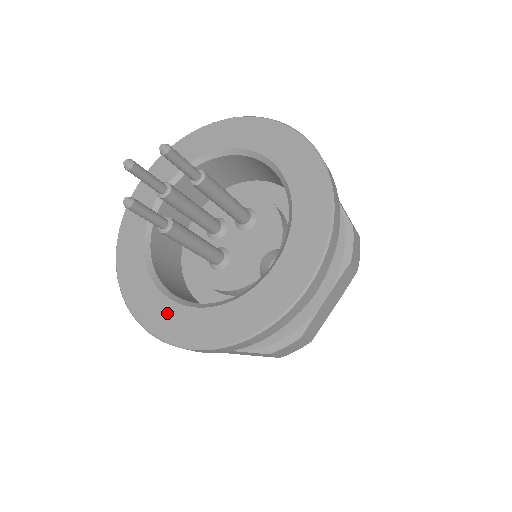
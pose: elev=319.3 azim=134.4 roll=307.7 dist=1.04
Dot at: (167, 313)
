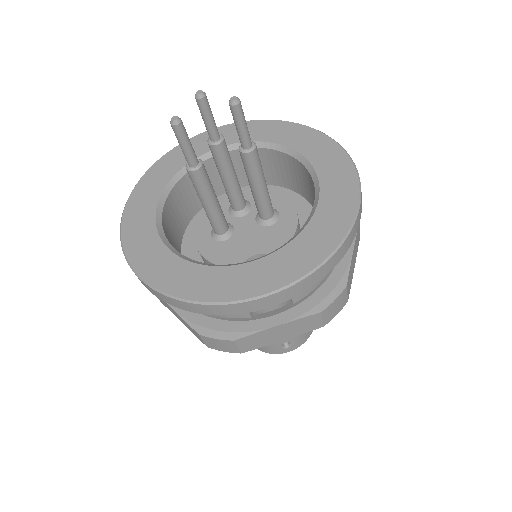
Dot at: (146, 238)
